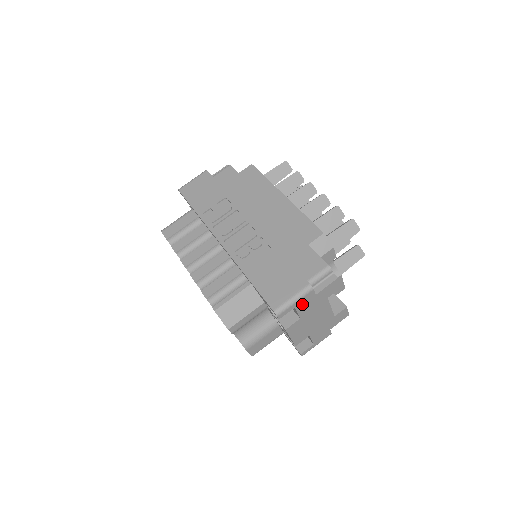
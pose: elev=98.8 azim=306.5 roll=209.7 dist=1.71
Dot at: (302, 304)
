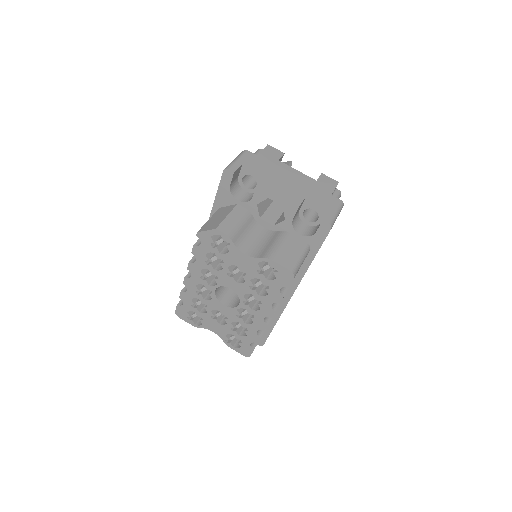
Dot at: (250, 162)
